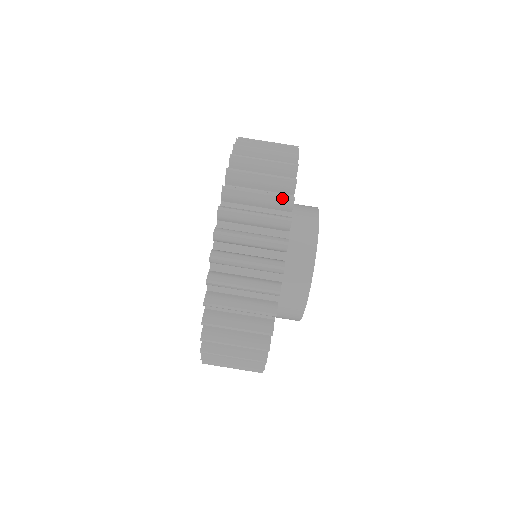
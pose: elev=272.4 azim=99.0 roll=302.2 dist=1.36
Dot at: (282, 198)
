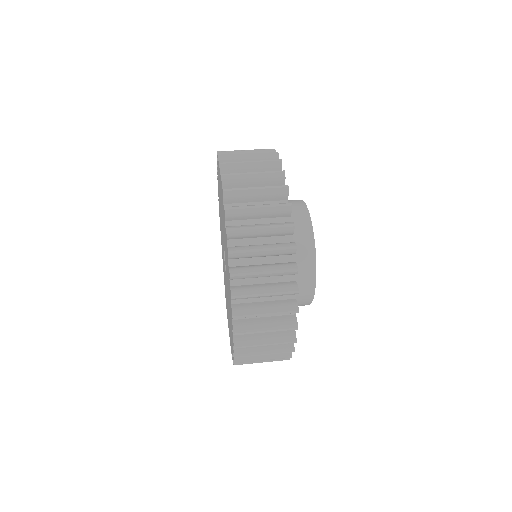
Dot at: occluded
